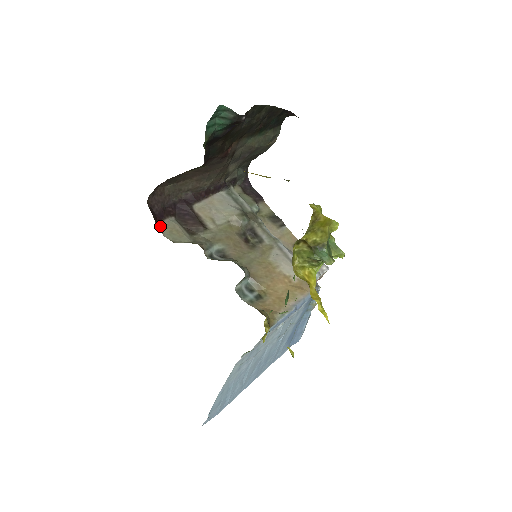
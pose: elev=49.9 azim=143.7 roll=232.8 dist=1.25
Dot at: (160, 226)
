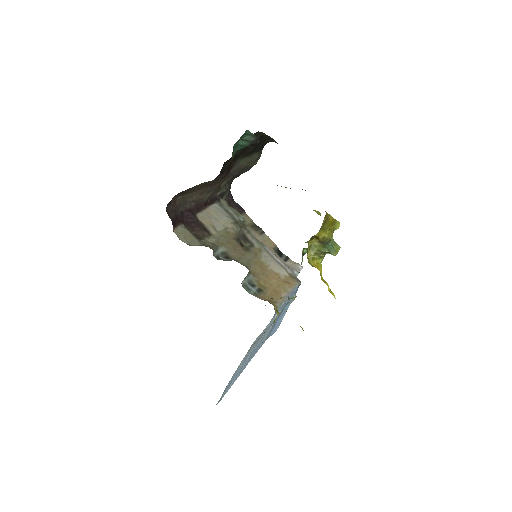
Dot at: (175, 232)
